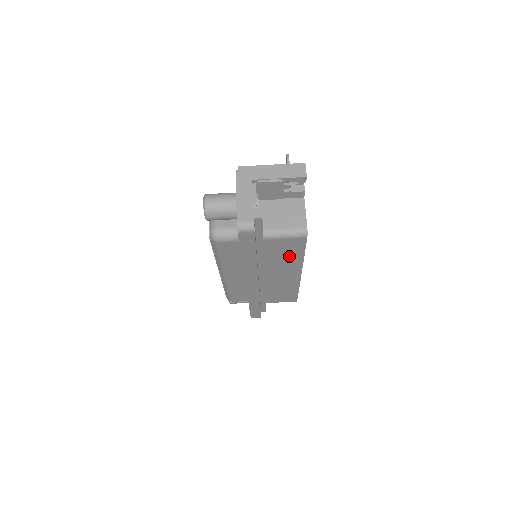
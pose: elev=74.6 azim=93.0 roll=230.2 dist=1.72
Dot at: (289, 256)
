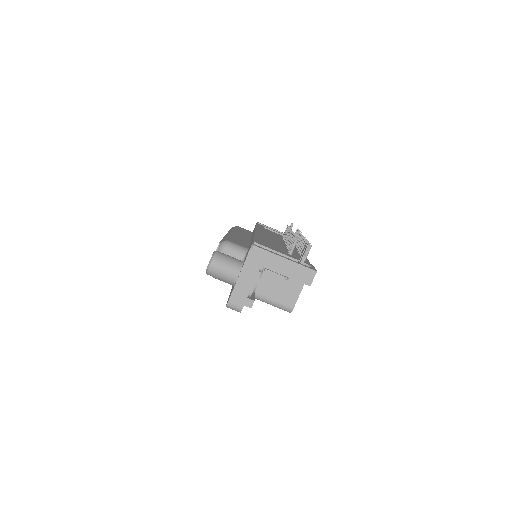
Dot at: occluded
